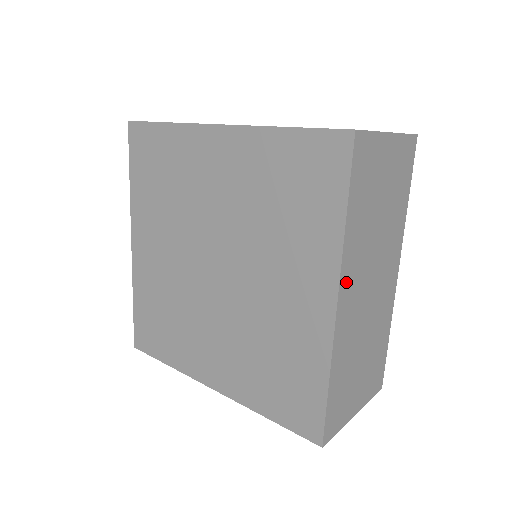
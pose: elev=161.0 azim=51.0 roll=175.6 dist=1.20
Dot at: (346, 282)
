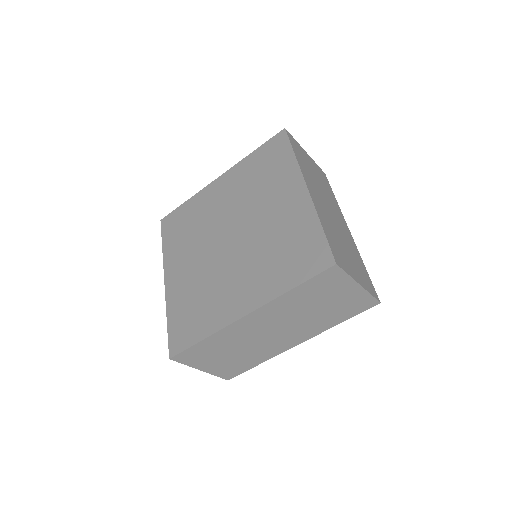
Dot at: (261, 313)
